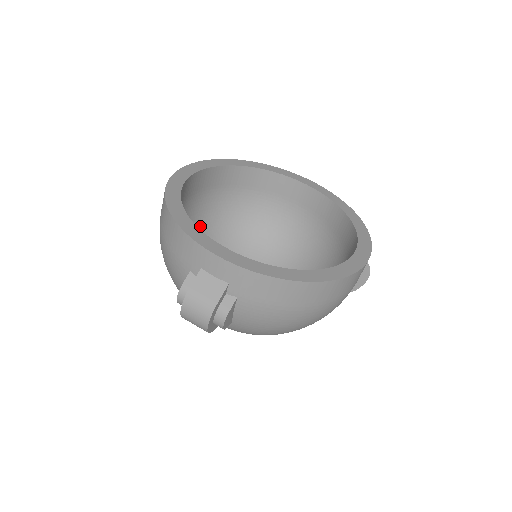
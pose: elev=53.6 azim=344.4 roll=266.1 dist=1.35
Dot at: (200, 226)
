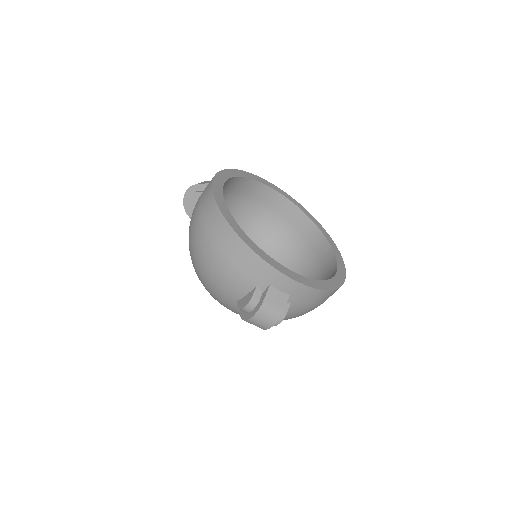
Dot at: occluded
